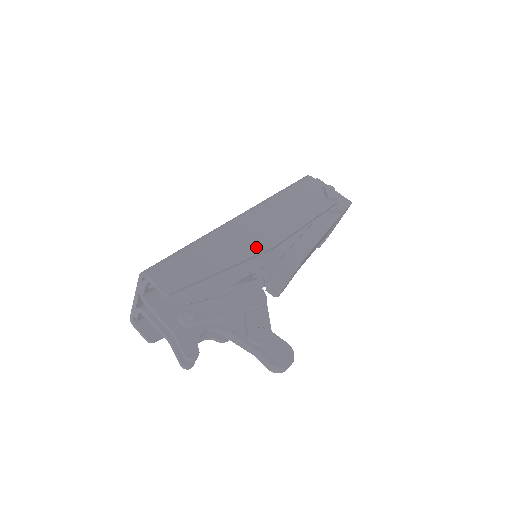
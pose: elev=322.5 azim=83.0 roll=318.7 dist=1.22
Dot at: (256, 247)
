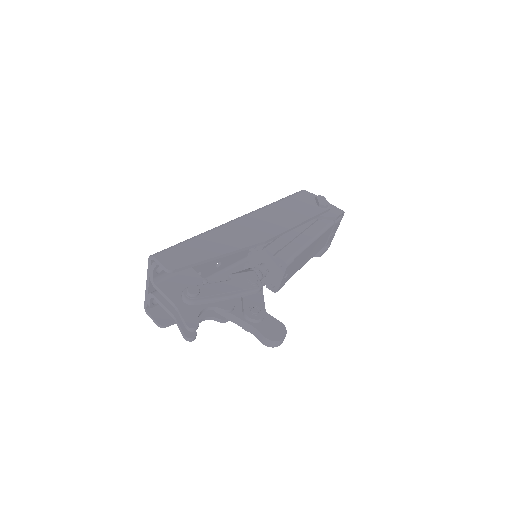
Dot at: (251, 240)
